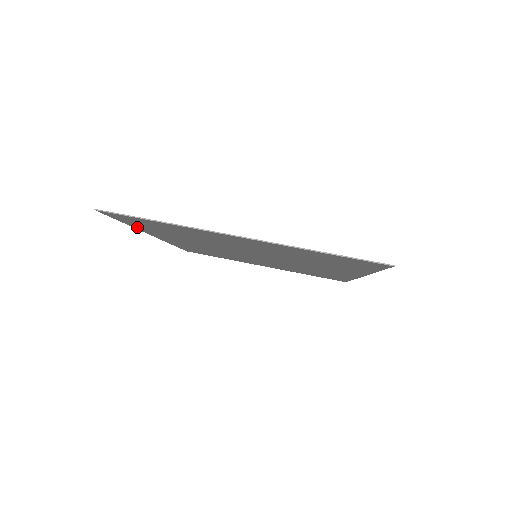
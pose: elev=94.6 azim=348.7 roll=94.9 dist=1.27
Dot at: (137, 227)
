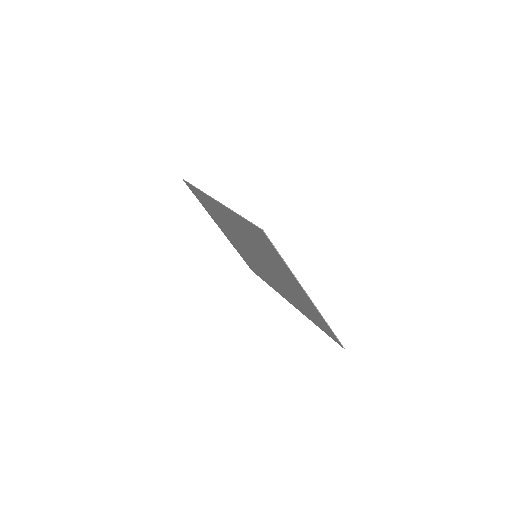
Dot at: (238, 216)
